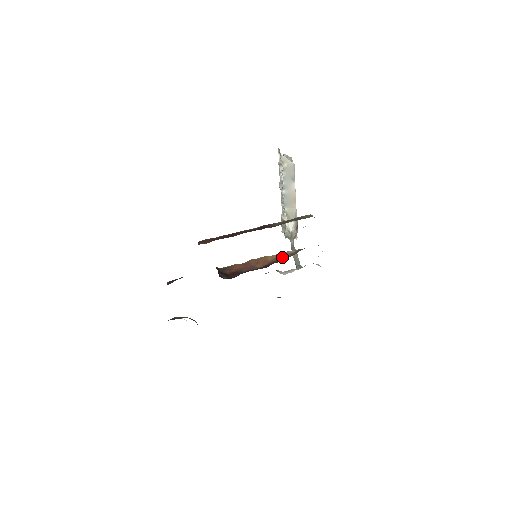
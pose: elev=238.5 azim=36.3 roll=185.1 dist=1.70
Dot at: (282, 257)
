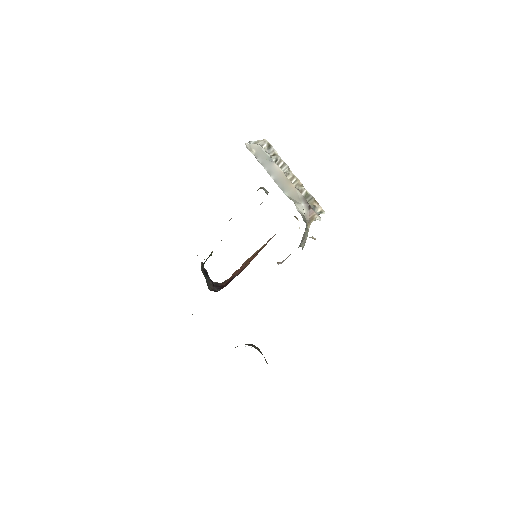
Dot at: (264, 246)
